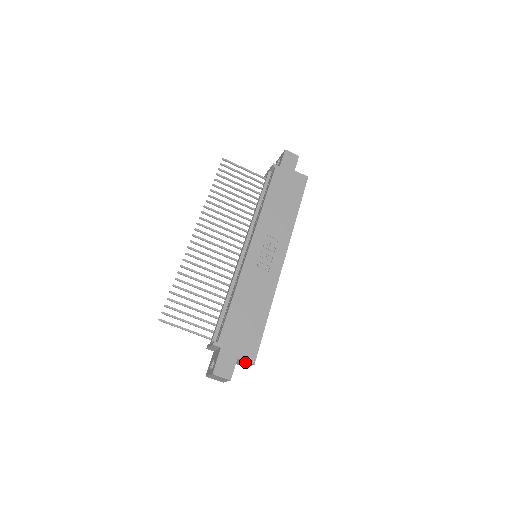
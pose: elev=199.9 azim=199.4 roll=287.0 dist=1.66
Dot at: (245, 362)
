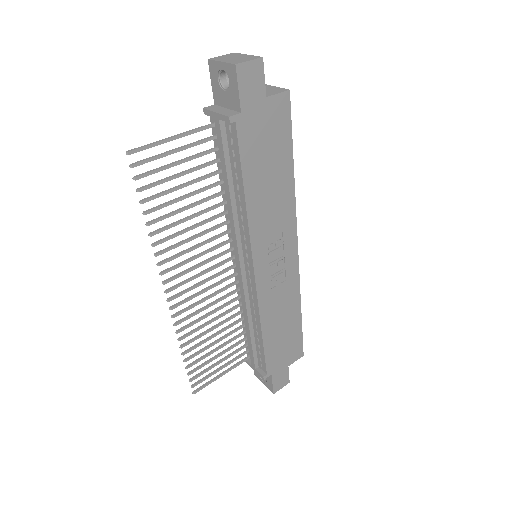
Dot at: occluded
